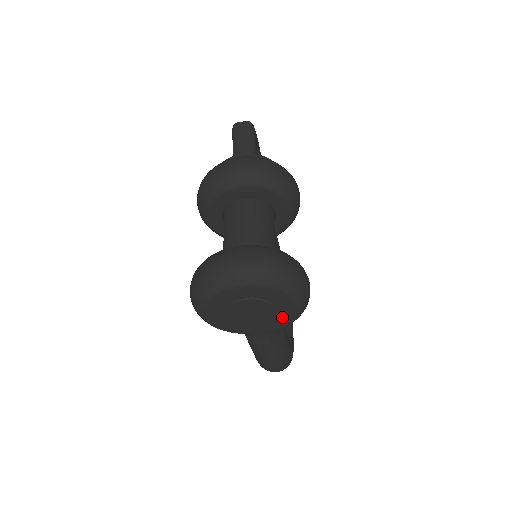
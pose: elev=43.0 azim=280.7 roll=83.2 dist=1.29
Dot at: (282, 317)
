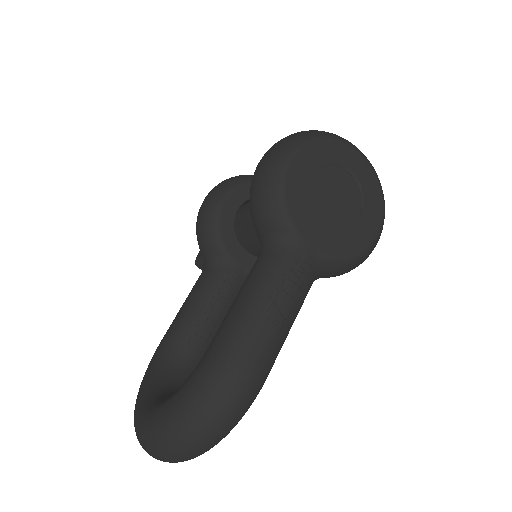
Dot at: (354, 236)
